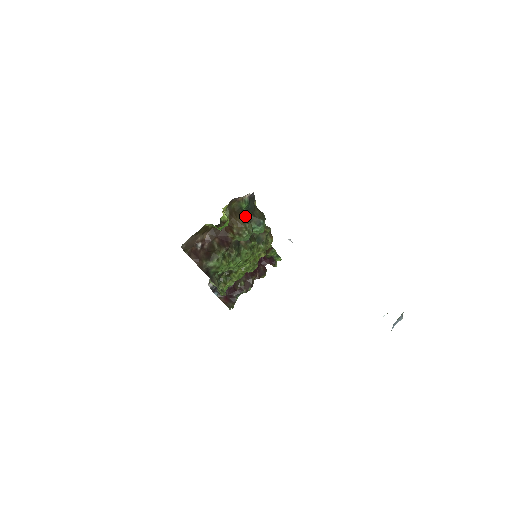
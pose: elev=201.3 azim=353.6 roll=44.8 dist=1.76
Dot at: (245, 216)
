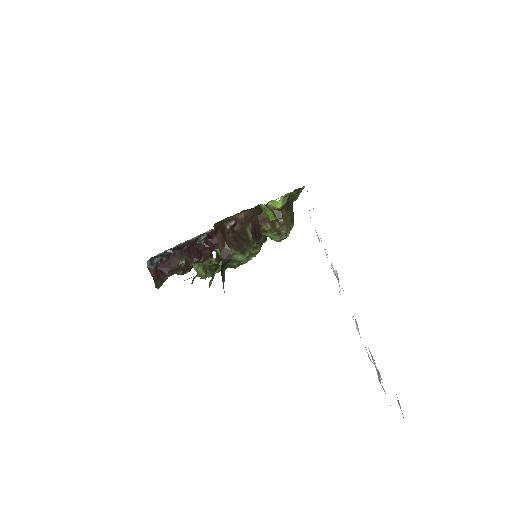
Dot at: occluded
